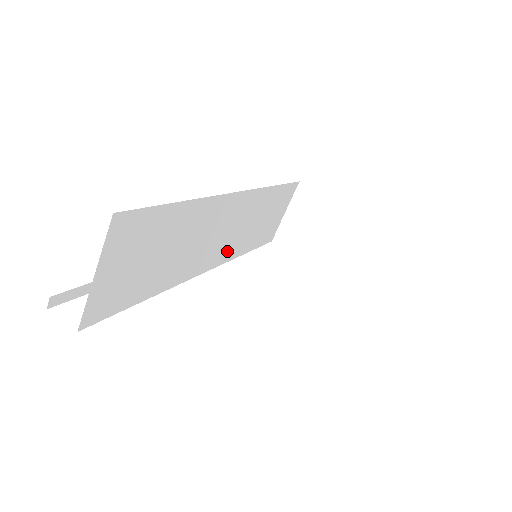
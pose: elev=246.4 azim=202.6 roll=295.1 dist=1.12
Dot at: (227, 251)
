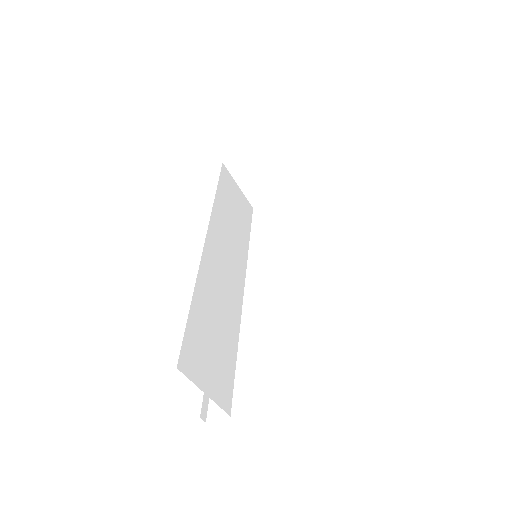
Dot at: (239, 264)
